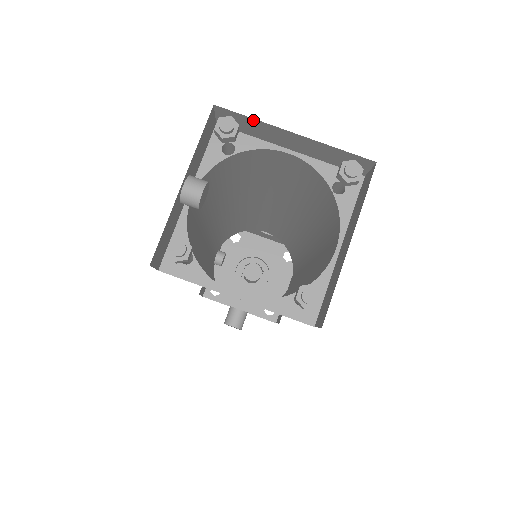
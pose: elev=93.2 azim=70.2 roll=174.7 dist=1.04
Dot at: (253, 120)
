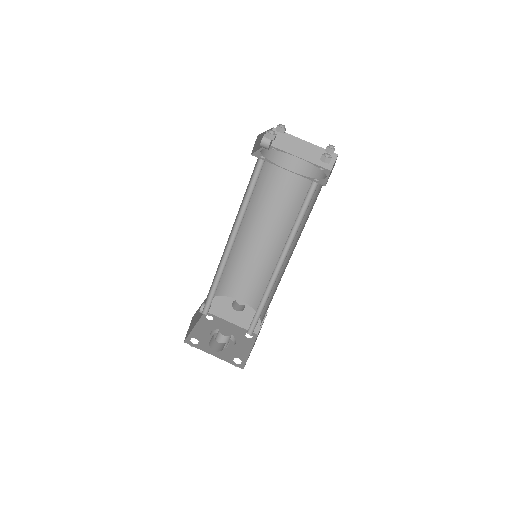
Dot at: (288, 135)
